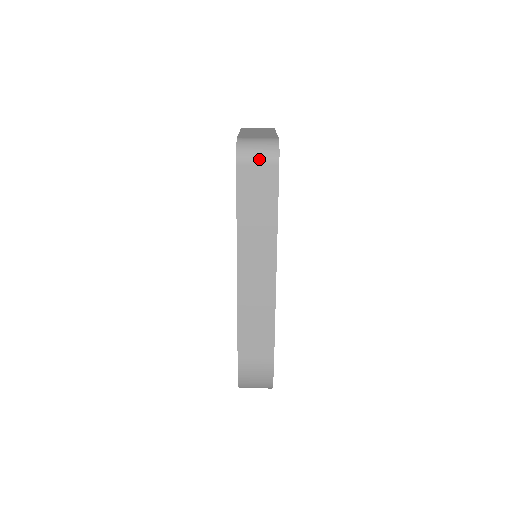
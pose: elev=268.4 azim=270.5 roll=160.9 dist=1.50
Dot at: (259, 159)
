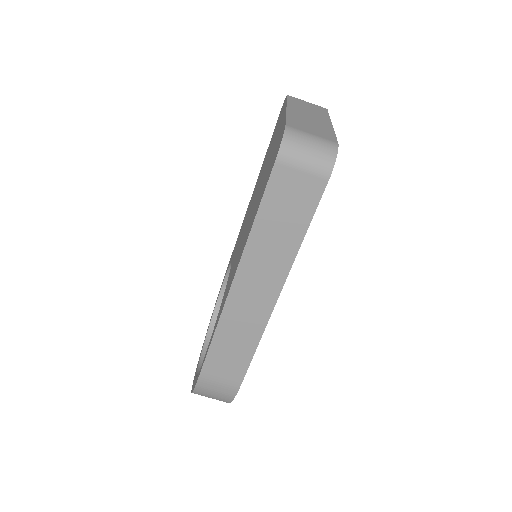
Dot at: (306, 165)
